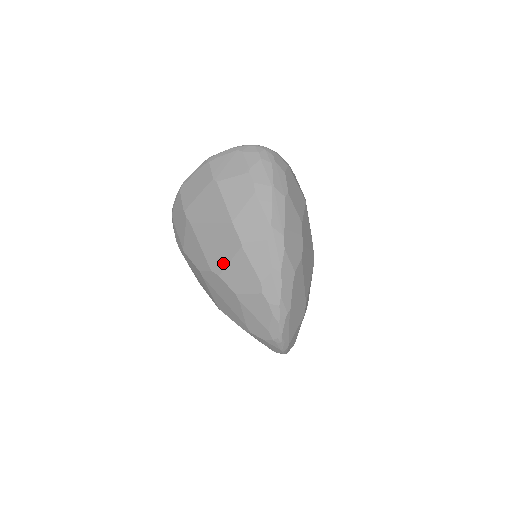
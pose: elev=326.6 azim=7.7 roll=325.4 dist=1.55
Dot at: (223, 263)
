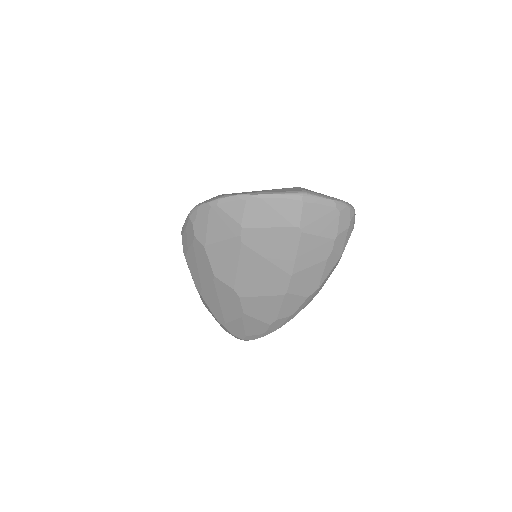
Dot at: (253, 293)
